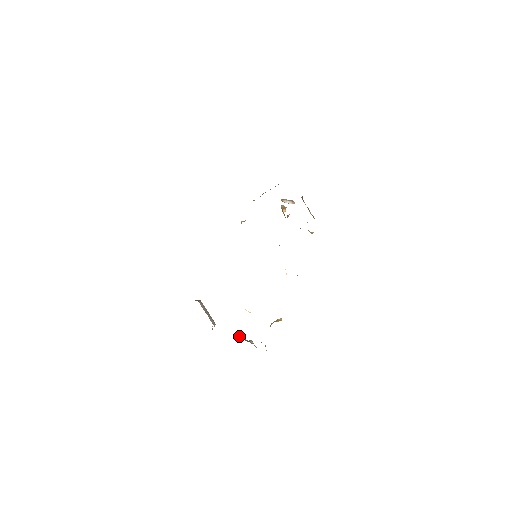
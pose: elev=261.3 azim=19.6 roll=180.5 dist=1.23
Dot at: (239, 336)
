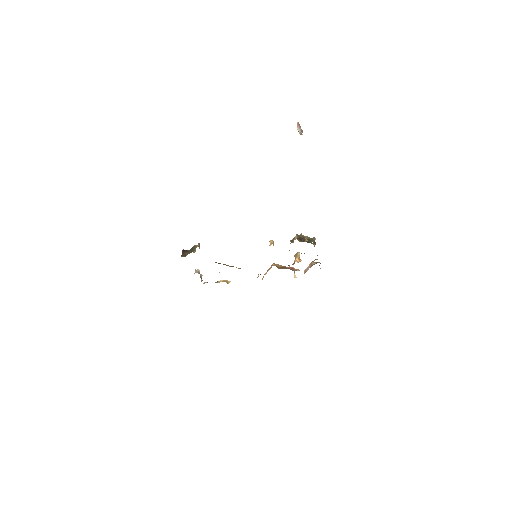
Dot at: occluded
